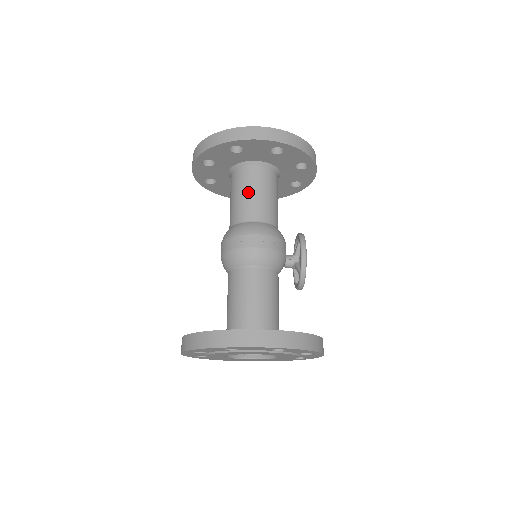
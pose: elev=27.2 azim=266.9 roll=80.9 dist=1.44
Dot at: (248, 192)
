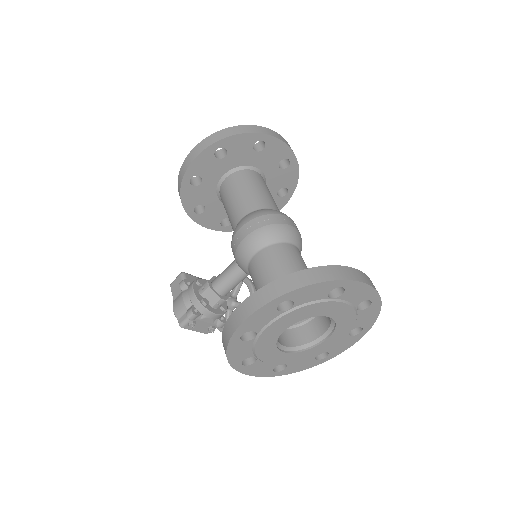
Dot at: (262, 188)
